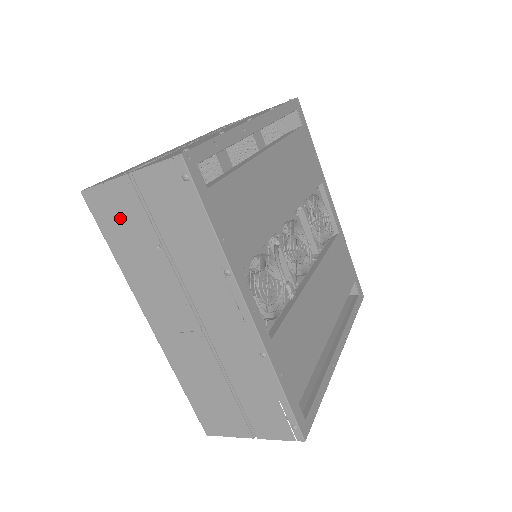
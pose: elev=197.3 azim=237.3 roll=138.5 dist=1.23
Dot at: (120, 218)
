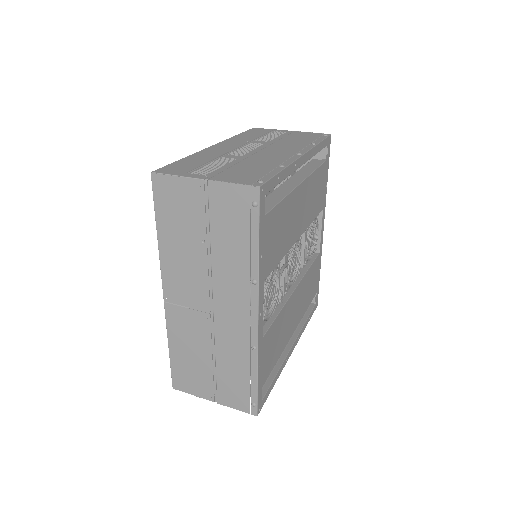
Dot at: (179, 207)
